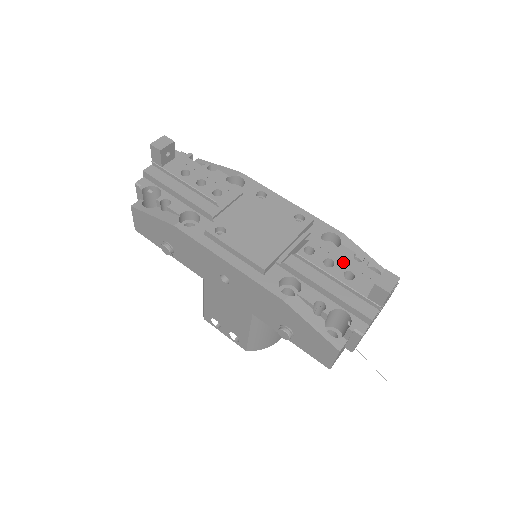
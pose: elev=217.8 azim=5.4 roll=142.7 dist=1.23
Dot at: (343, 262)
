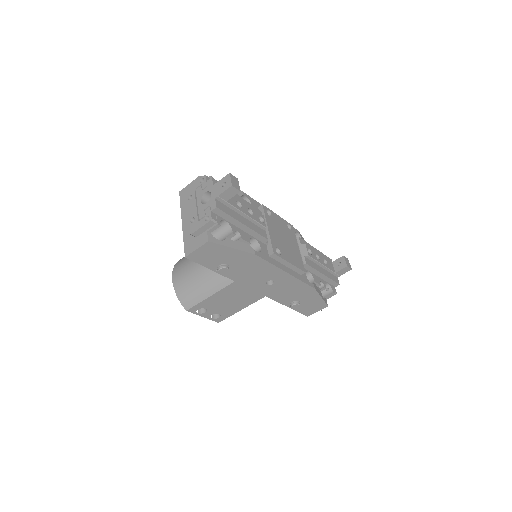
Dot at: (320, 254)
